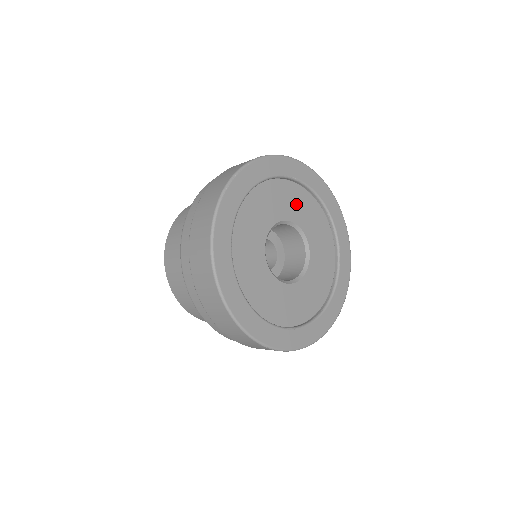
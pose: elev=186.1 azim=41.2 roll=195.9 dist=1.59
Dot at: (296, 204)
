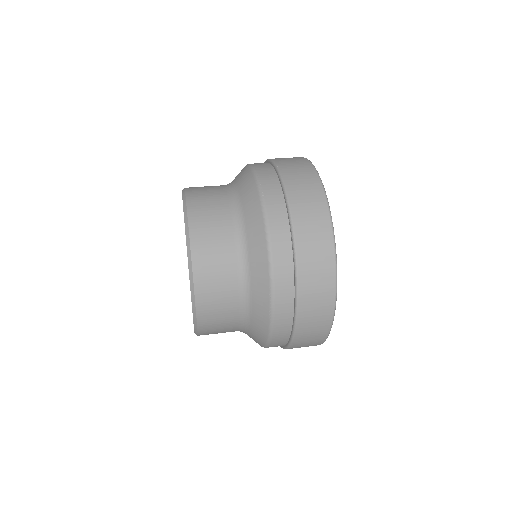
Dot at: occluded
